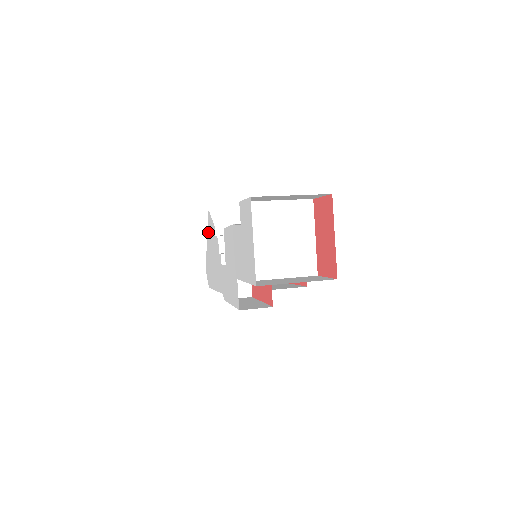
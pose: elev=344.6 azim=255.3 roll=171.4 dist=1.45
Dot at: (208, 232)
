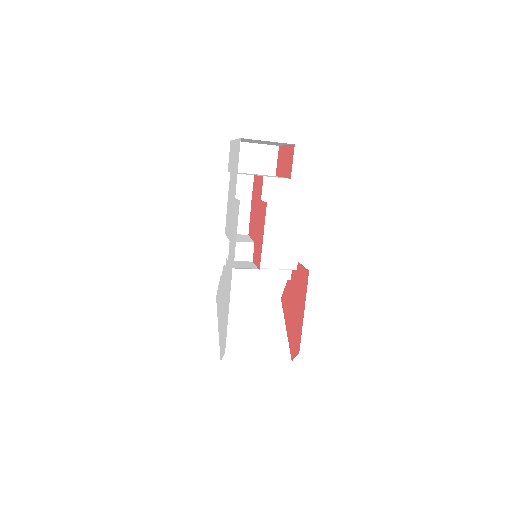
Dot at: (218, 312)
